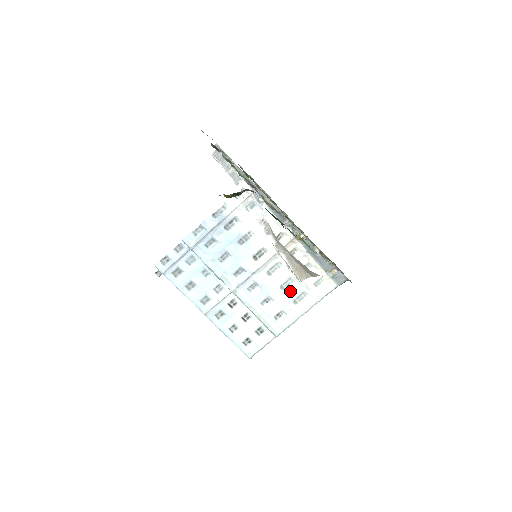
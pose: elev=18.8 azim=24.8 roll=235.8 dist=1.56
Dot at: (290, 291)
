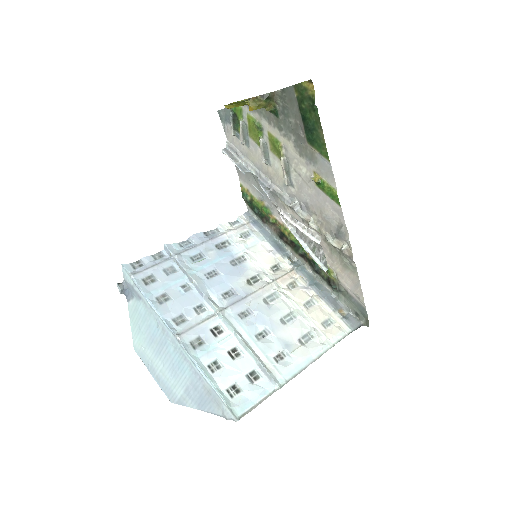
Dot at: (293, 327)
